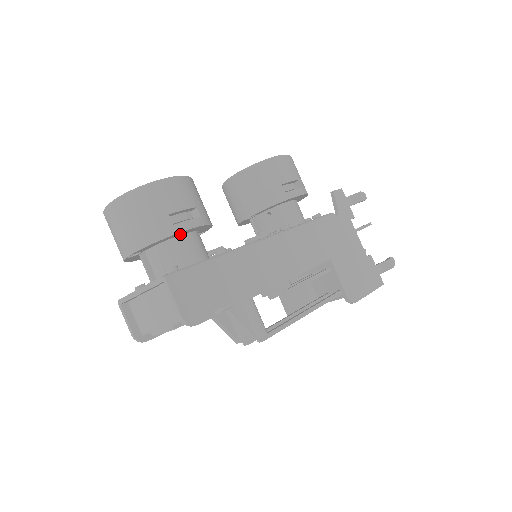
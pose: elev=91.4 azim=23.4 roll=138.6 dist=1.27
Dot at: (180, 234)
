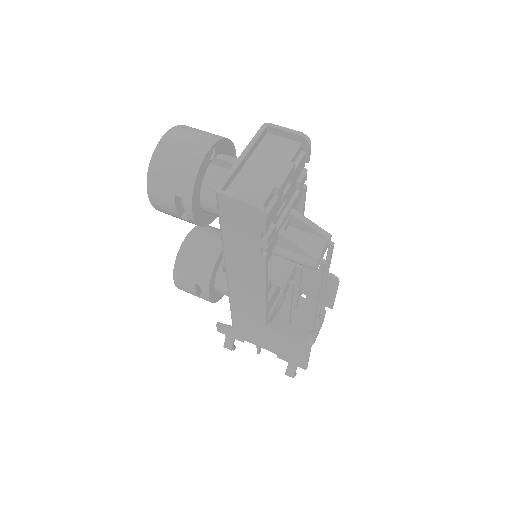
Dot at: occluded
